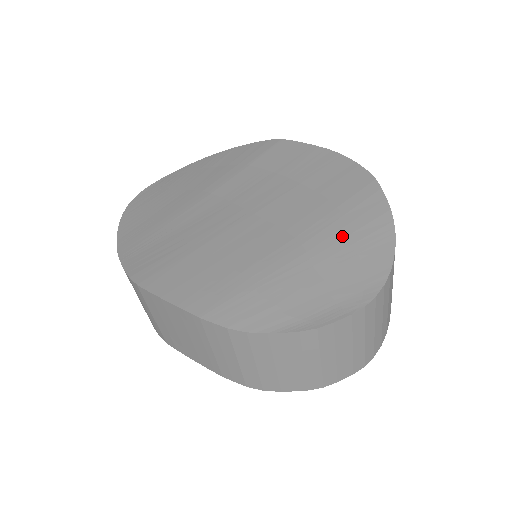
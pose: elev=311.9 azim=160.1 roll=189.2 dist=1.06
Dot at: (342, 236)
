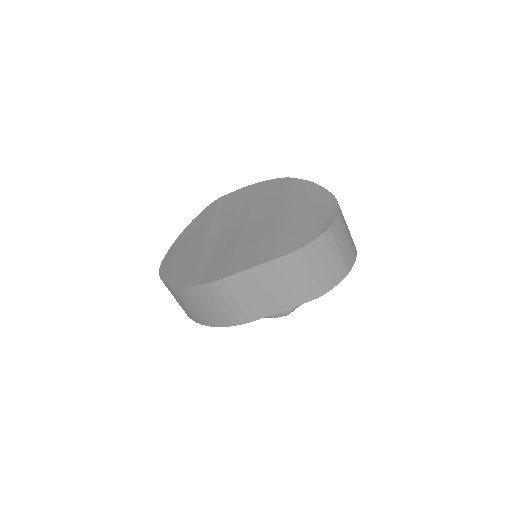
Dot at: (299, 200)
